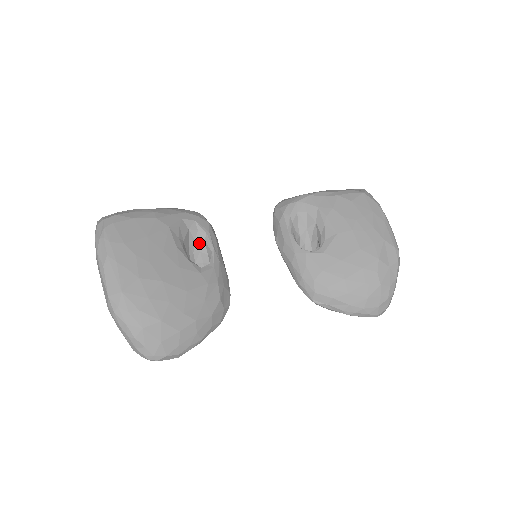
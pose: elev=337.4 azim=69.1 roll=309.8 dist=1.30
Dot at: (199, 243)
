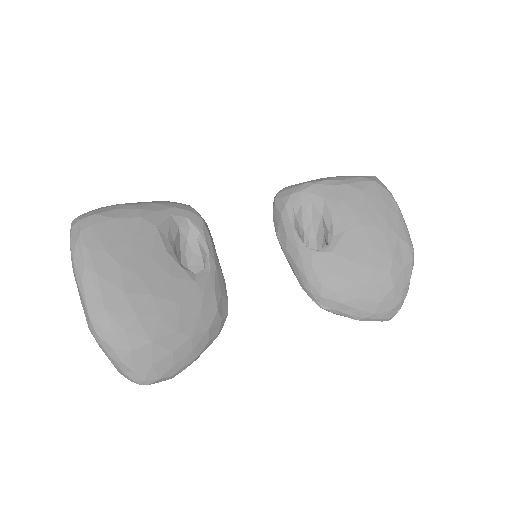
Dot at: (191, 243)
